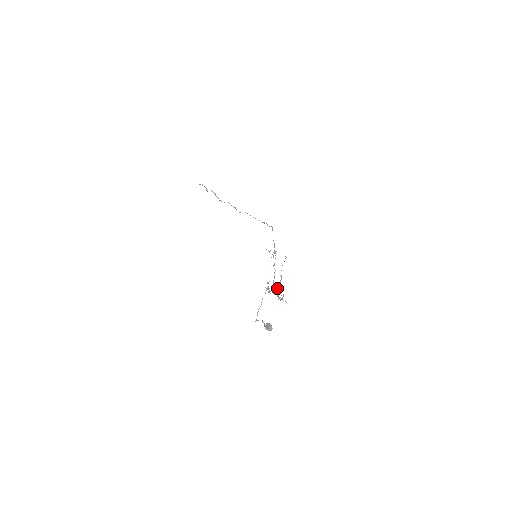
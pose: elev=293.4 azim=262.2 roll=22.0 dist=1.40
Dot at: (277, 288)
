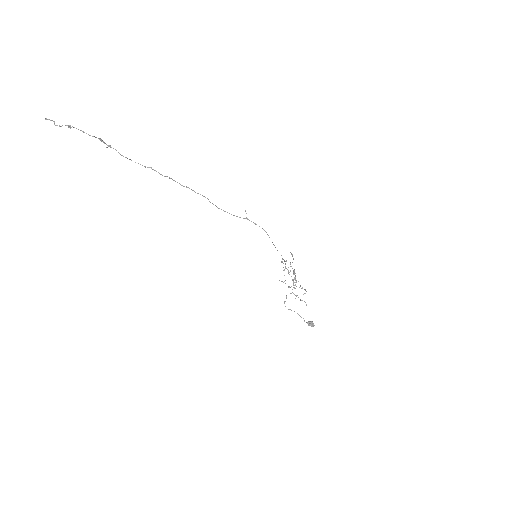
Dot at: occluded
